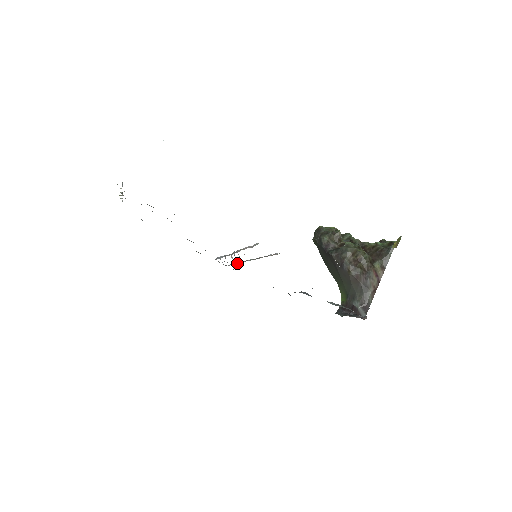
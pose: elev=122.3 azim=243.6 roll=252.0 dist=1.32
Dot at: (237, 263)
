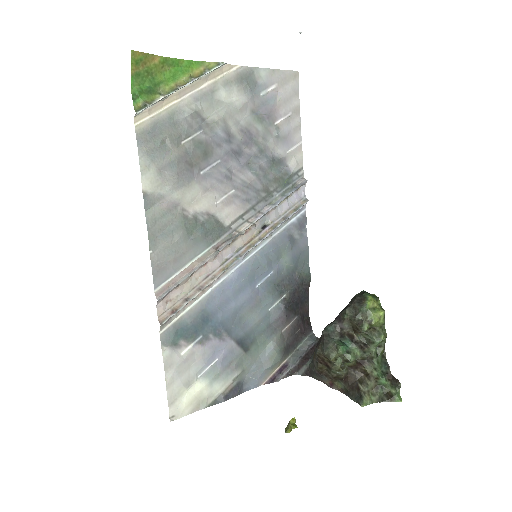
Dot at: (283, 221)
